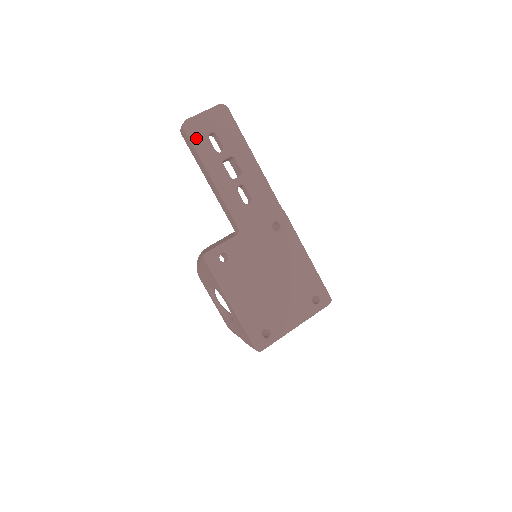
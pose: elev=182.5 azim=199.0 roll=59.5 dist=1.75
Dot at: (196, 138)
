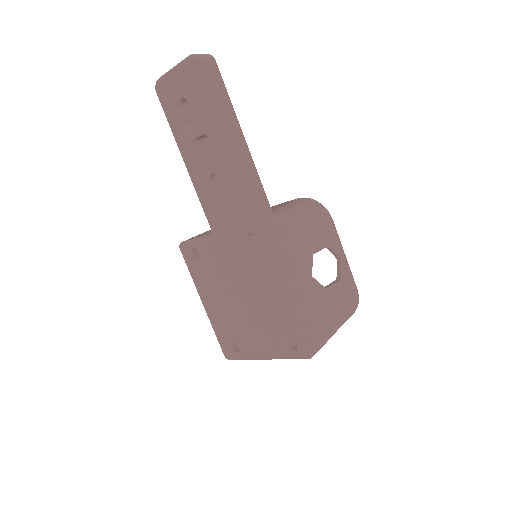
Dot at: (167, 106)
